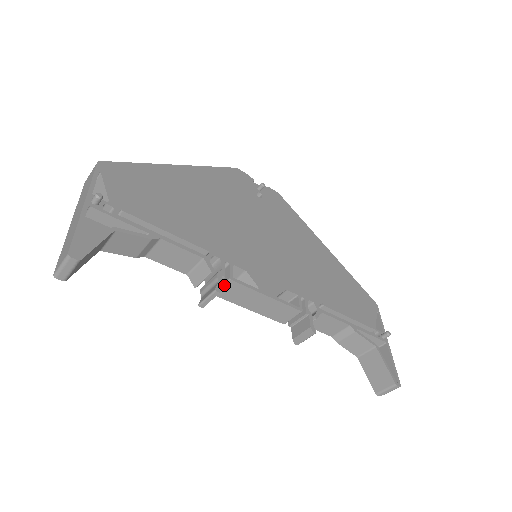
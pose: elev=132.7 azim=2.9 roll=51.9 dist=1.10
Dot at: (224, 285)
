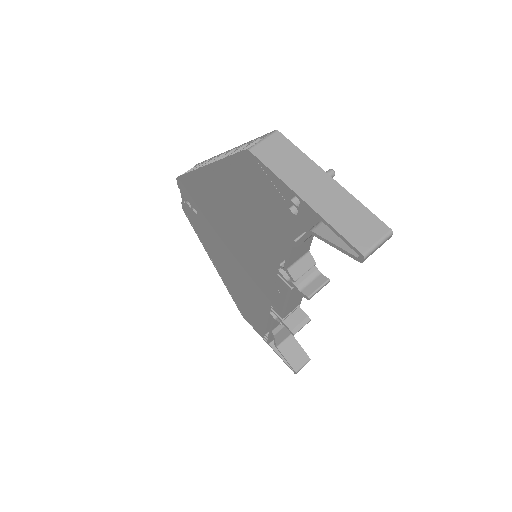
Dot at: occluded
